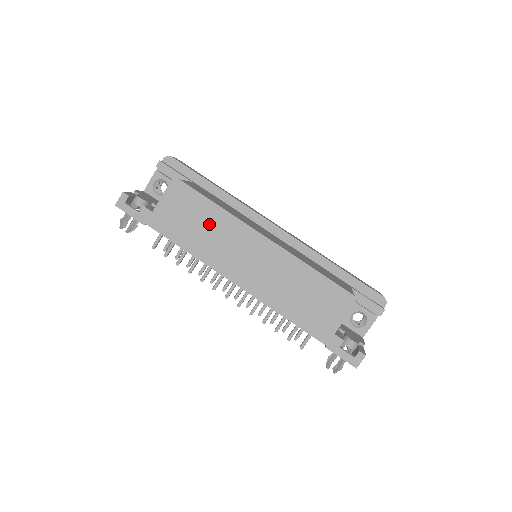
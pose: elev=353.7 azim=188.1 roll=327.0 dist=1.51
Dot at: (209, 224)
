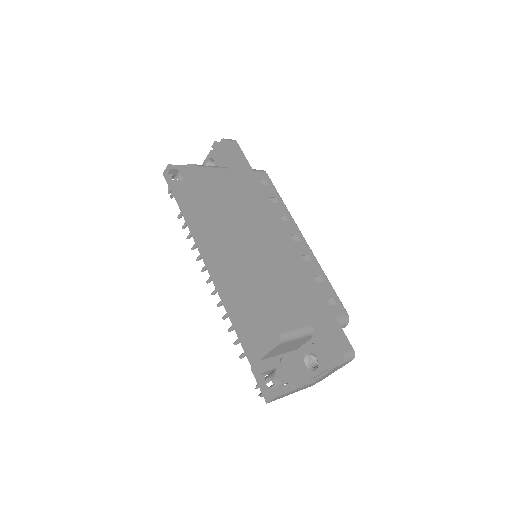
Dot at: (205, 213)
